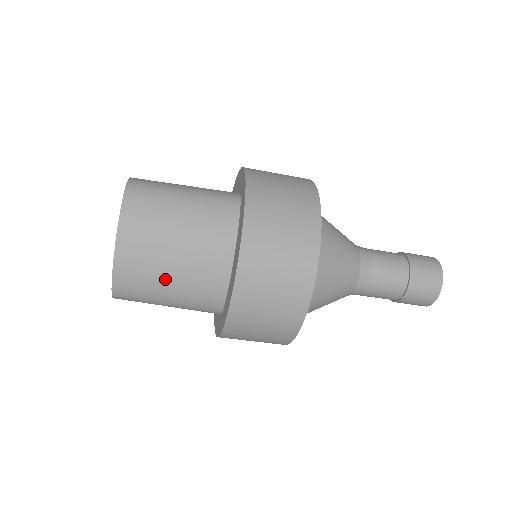
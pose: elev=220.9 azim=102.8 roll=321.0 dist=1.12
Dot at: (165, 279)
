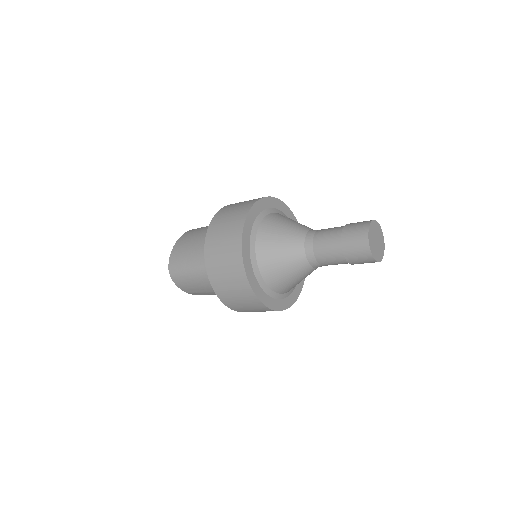
Dot at: occluded
